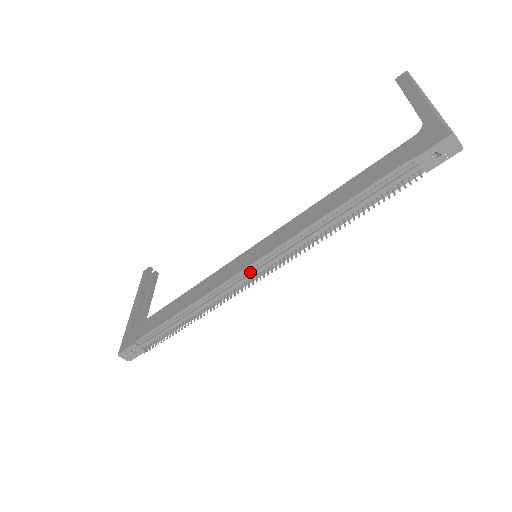
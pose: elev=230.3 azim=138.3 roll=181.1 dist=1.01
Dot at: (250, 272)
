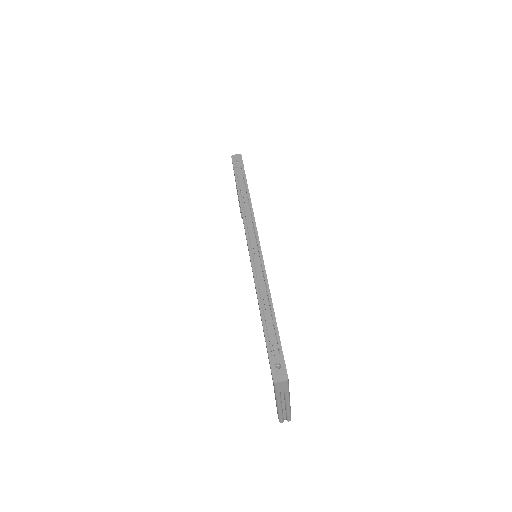
Dot at: (253, 249)
